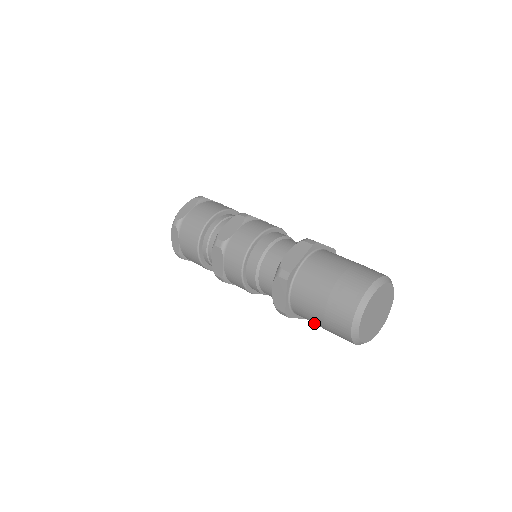
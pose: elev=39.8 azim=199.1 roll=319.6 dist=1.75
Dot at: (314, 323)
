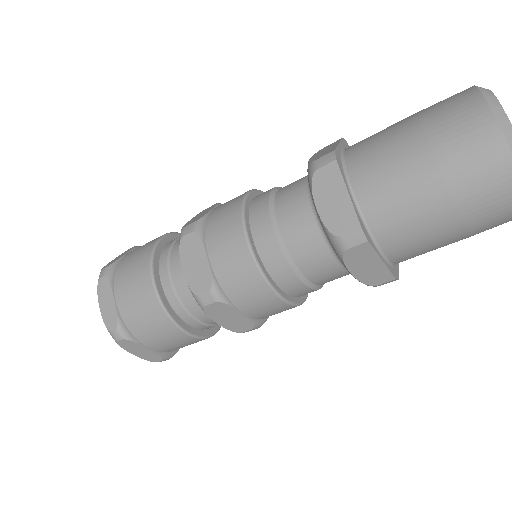
Dot at: occluded
